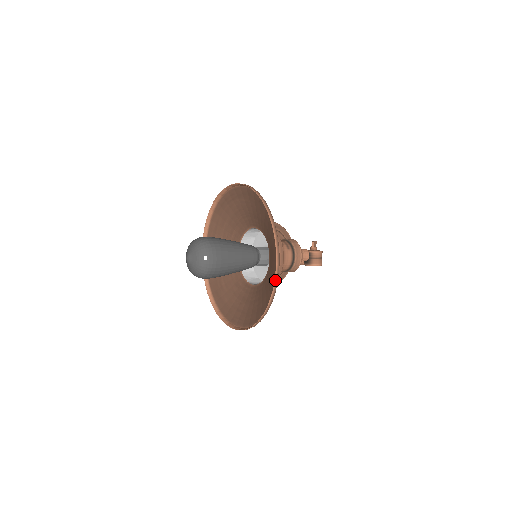
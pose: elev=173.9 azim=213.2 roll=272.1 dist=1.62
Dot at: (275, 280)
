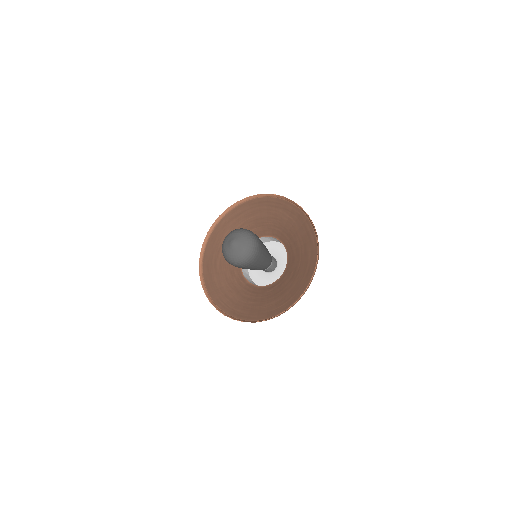
Dot at: (295, 303)
